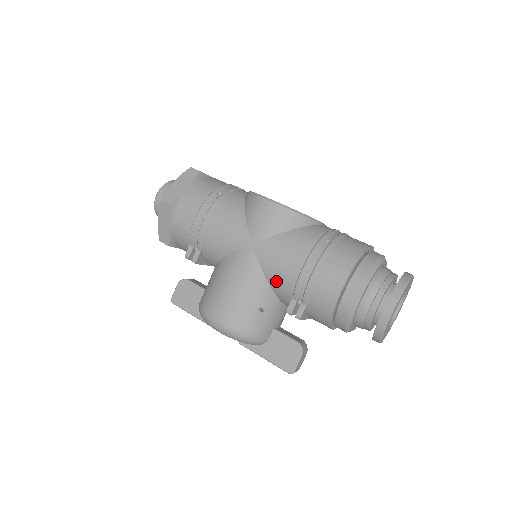
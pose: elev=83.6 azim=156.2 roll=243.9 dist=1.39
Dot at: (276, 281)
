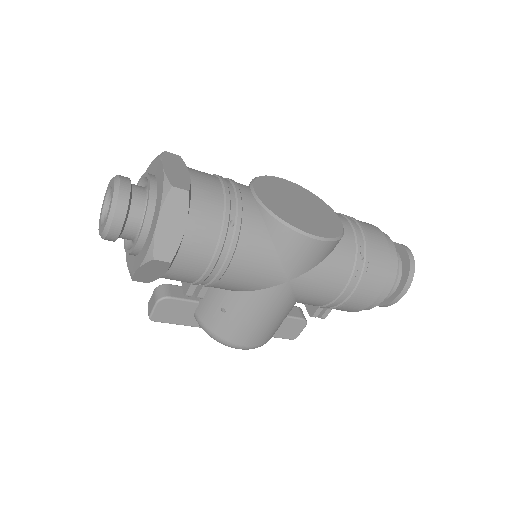
Dot at: (308, 302)
